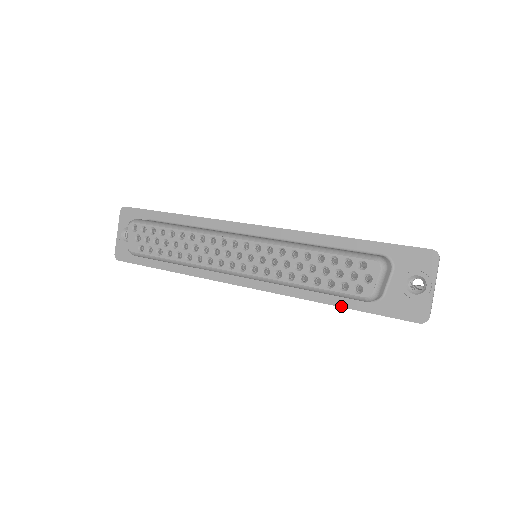
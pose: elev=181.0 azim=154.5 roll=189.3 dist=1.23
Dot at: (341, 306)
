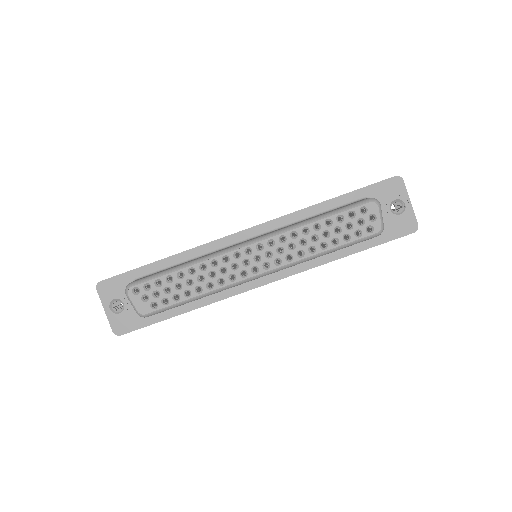
Dot at: (353, 253)
